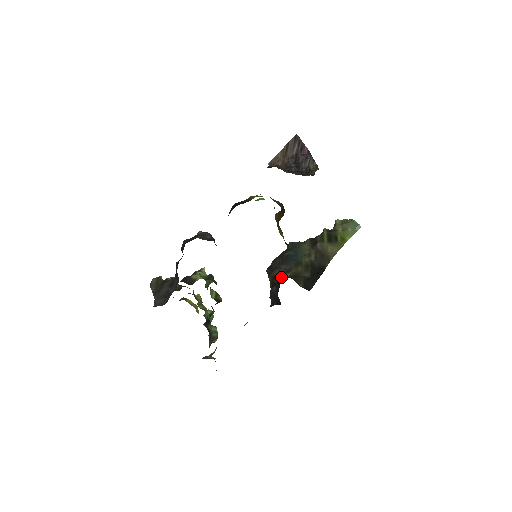
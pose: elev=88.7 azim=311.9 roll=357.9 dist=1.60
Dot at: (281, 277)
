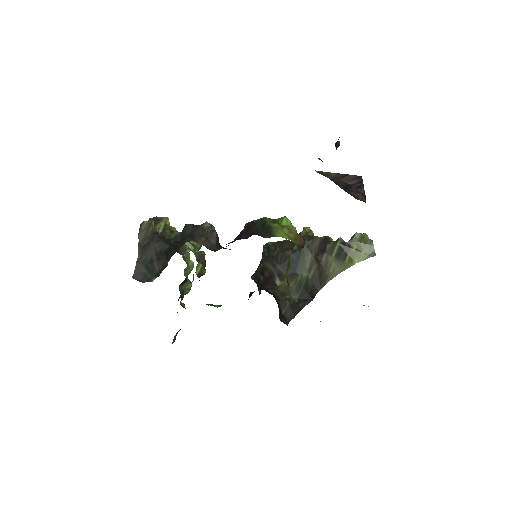
Dot at: (272, 277)
